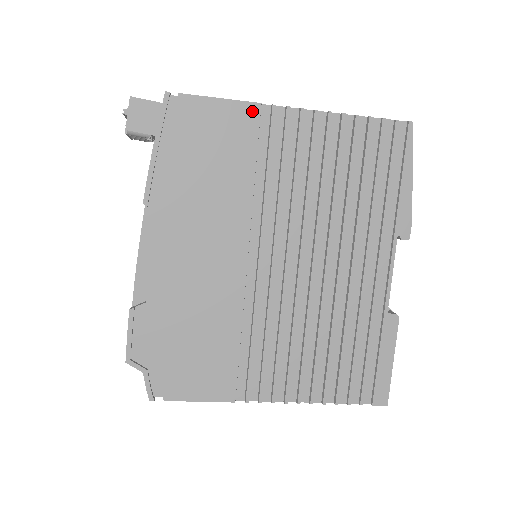
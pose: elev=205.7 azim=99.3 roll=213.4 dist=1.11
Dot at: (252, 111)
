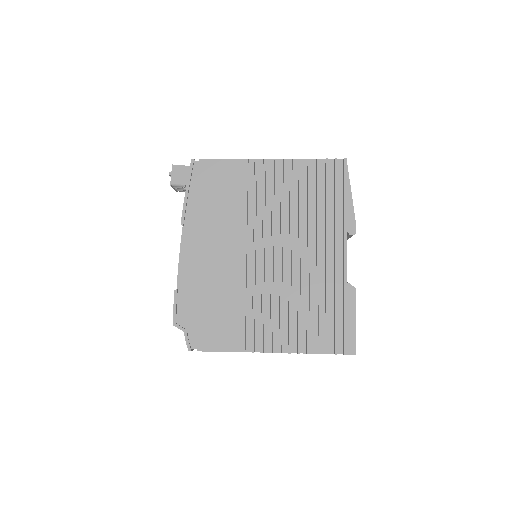
Dot at: (243, 164)
